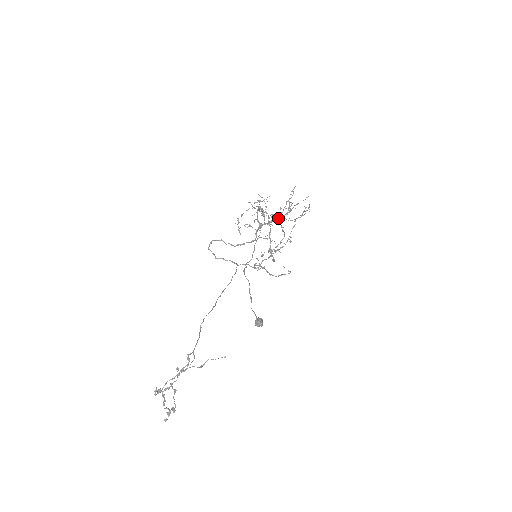
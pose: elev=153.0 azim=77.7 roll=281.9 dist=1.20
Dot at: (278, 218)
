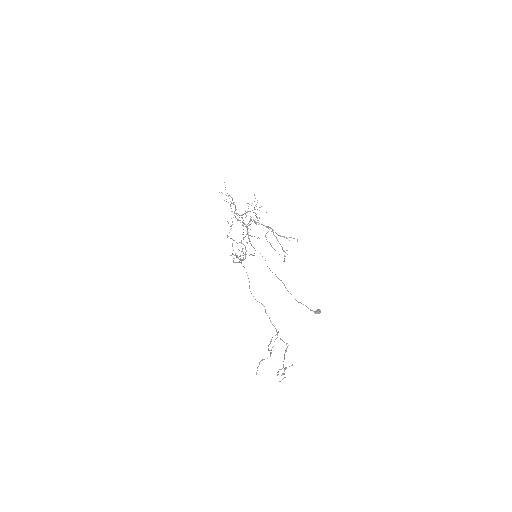
Dot at: occluded
